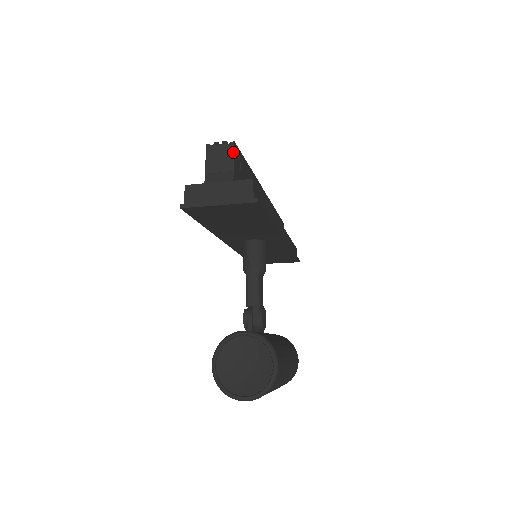
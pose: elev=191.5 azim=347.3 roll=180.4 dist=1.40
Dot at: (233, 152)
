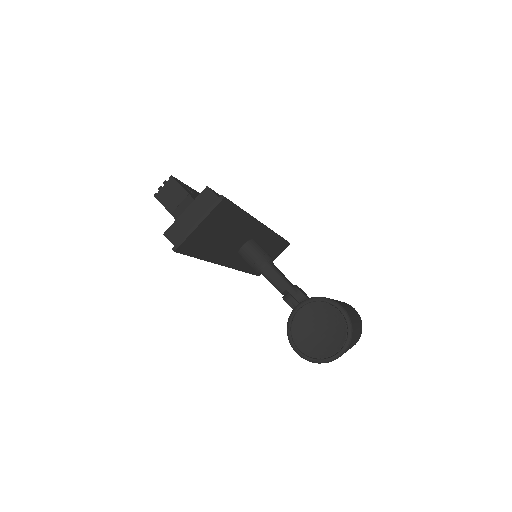
Dot at: (177, 183)
